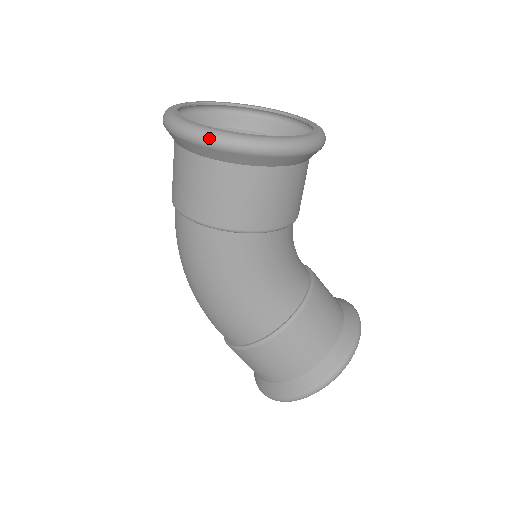
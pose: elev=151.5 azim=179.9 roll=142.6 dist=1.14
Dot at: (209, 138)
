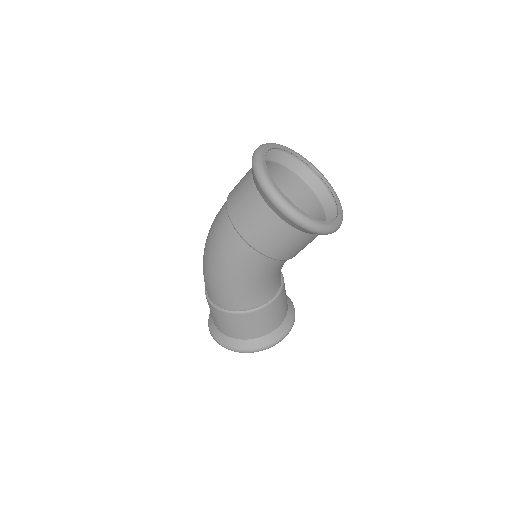
Dot at: (280, 204)
